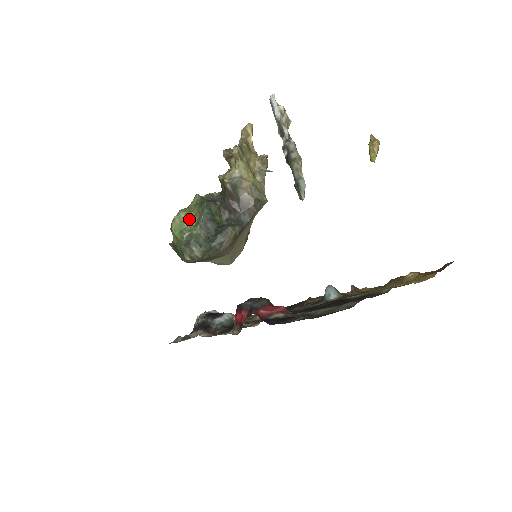
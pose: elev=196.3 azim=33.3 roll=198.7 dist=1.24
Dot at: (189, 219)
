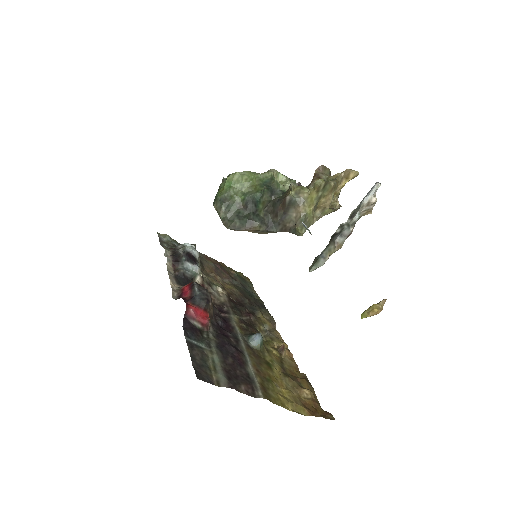
Dot at: (245, 184)
